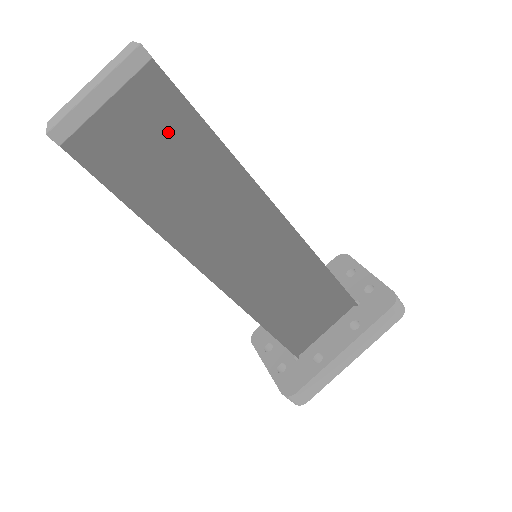
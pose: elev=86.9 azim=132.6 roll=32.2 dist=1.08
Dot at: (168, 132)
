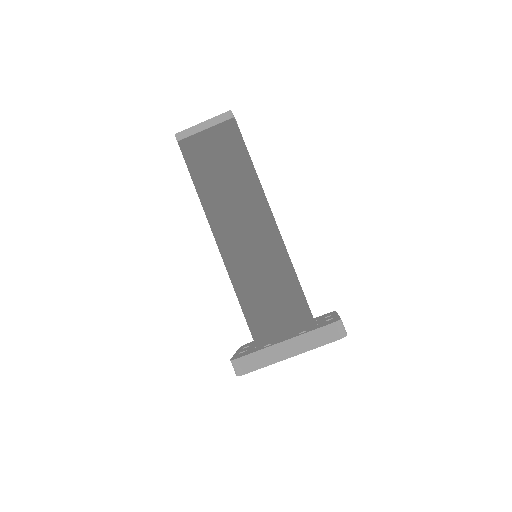
Dot at: (228, 152)
